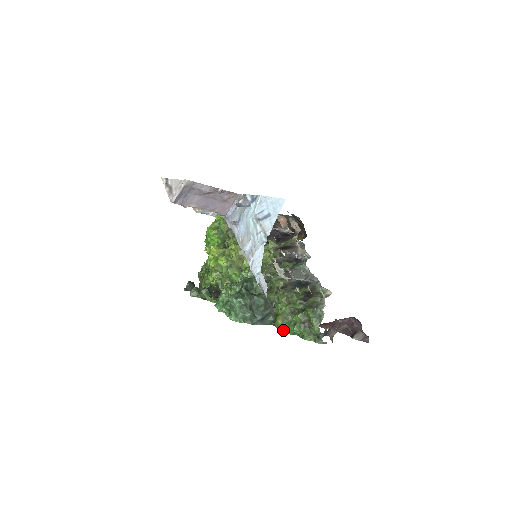
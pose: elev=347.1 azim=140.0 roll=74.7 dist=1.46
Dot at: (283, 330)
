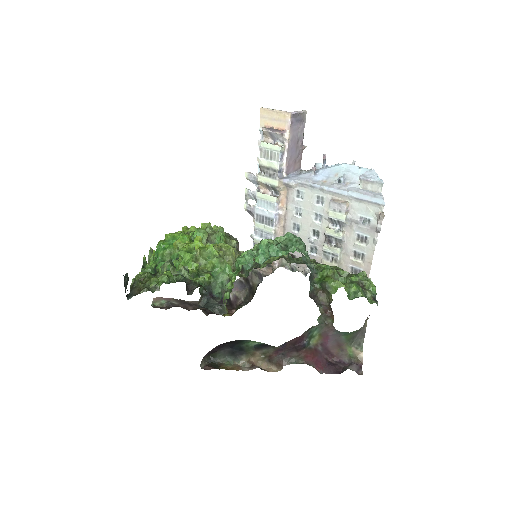
Dot at: (342, 284)
